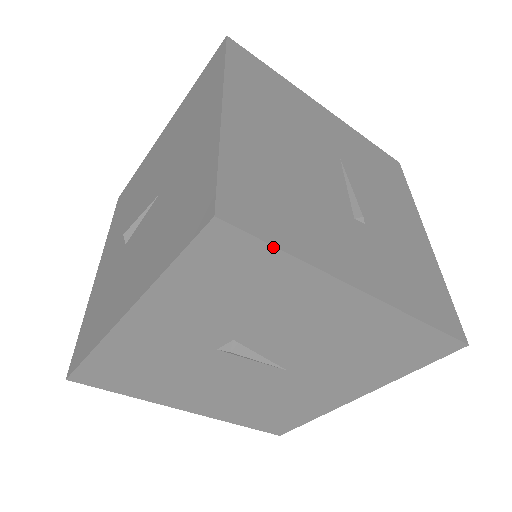
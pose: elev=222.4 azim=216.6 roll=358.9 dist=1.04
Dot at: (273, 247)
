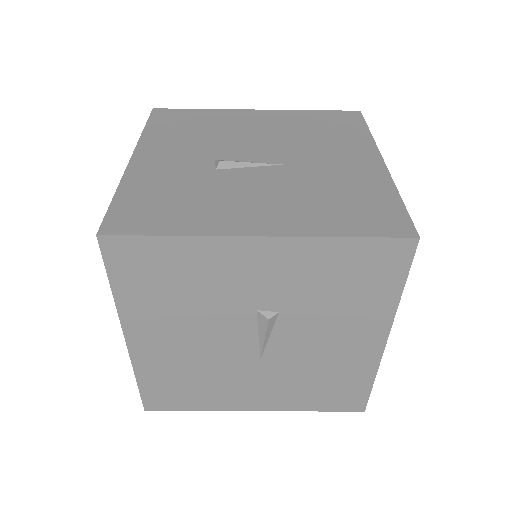
Dot at: (406, 279)
